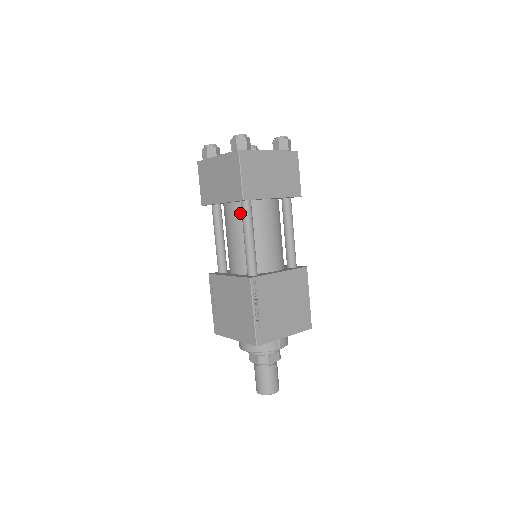
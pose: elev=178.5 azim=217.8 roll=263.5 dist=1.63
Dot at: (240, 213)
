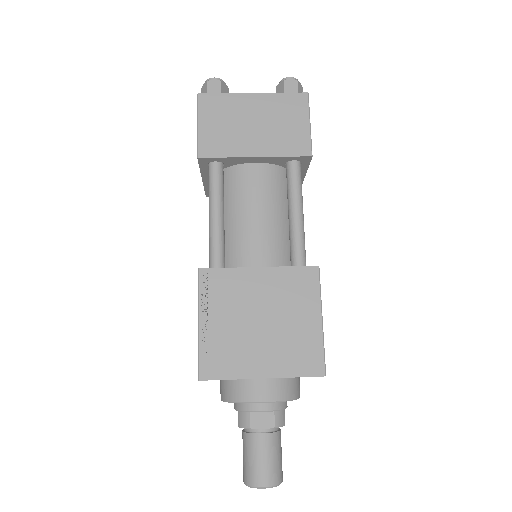
Dot at: (276, 180)
